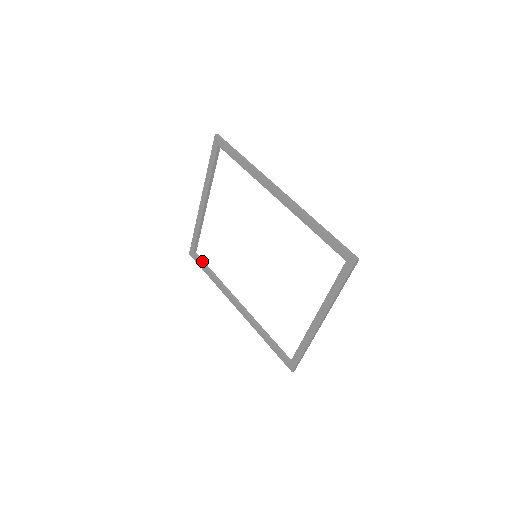
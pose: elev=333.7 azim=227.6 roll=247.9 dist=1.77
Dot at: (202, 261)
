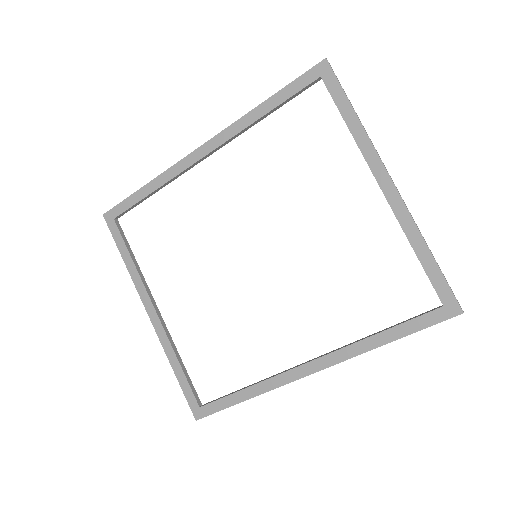
Dot at: (218, 399)
